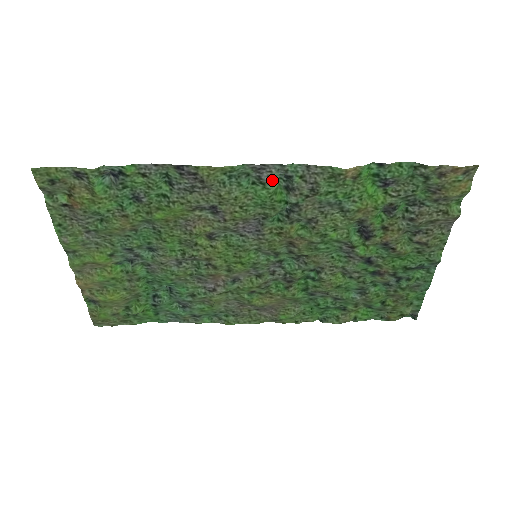
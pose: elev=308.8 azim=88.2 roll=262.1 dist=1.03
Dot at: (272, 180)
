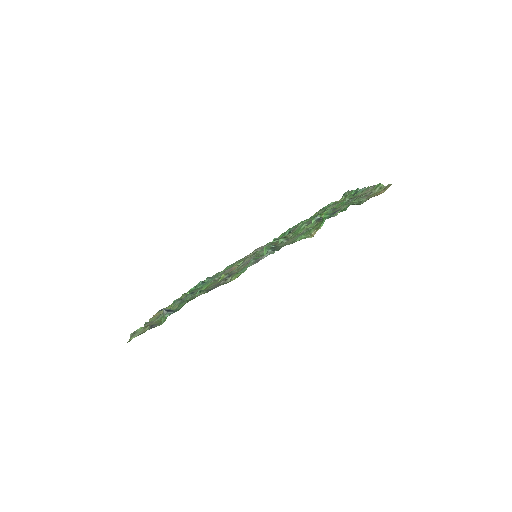
Dot at: occluded
